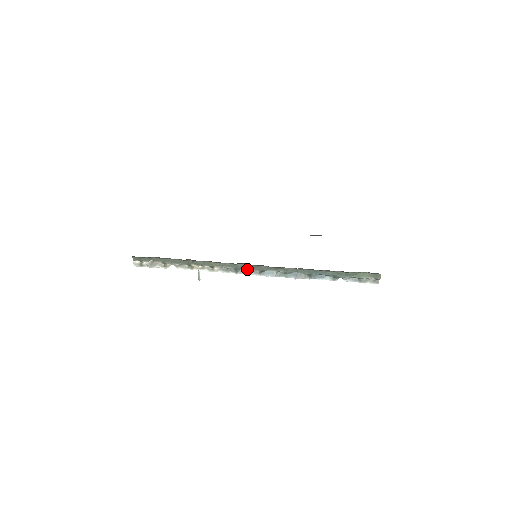
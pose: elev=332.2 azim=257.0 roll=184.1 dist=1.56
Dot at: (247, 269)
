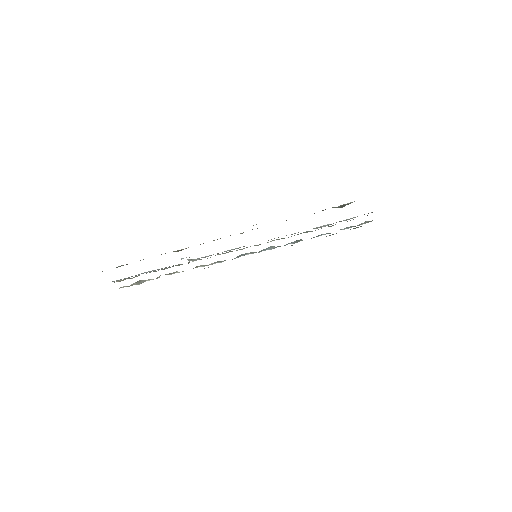
Dot at: (243, 254)
